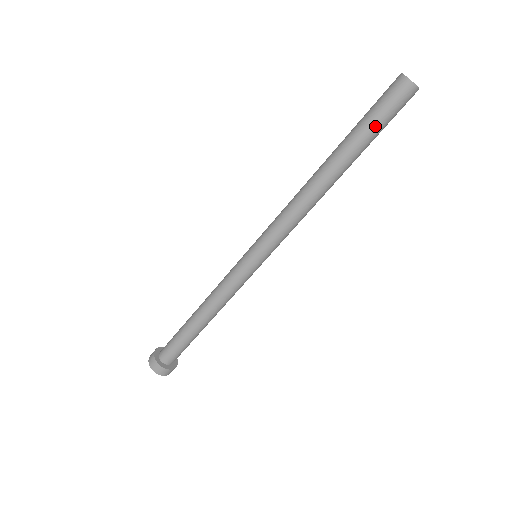
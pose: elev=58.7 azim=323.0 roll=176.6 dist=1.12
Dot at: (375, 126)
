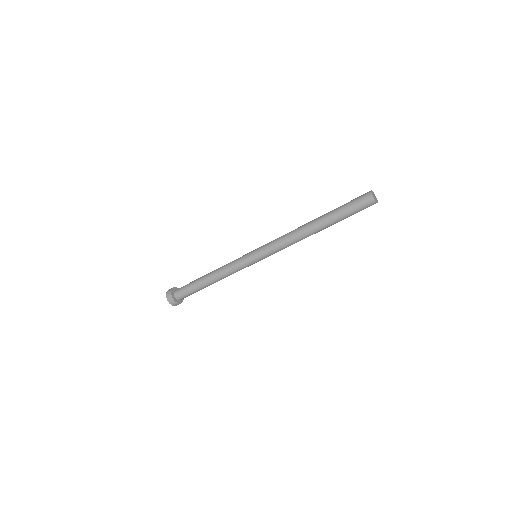
Dot at: (346, 210)
